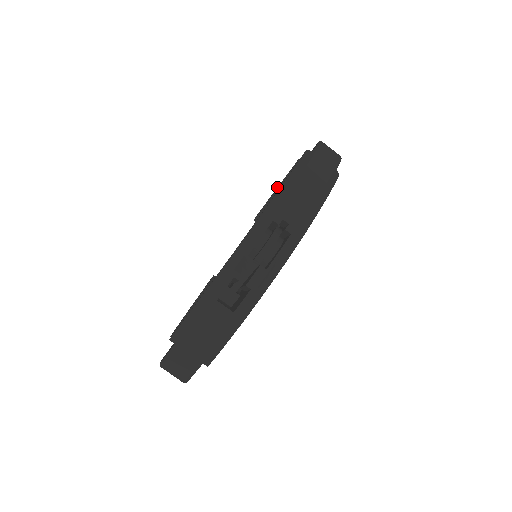
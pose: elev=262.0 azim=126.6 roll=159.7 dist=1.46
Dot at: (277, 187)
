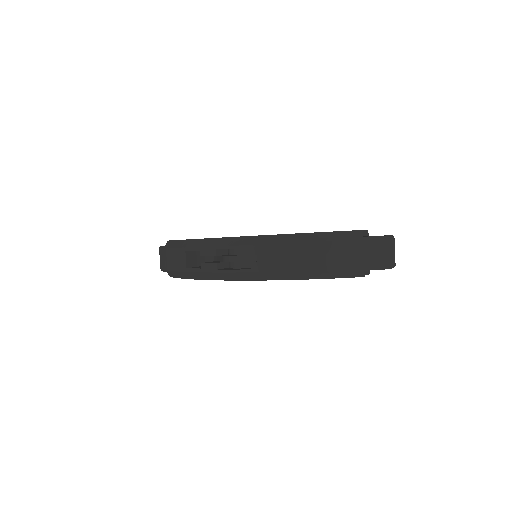
Dot at: occluded
